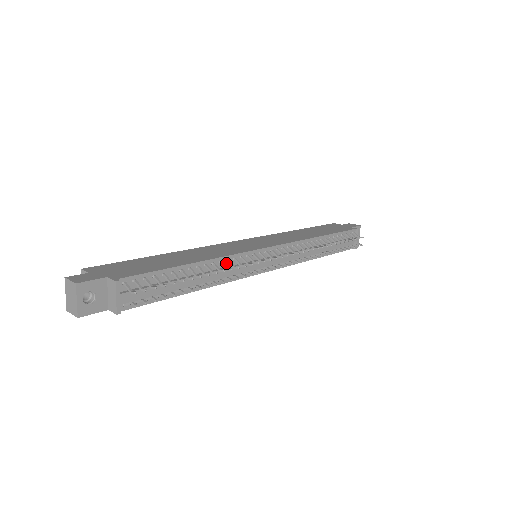
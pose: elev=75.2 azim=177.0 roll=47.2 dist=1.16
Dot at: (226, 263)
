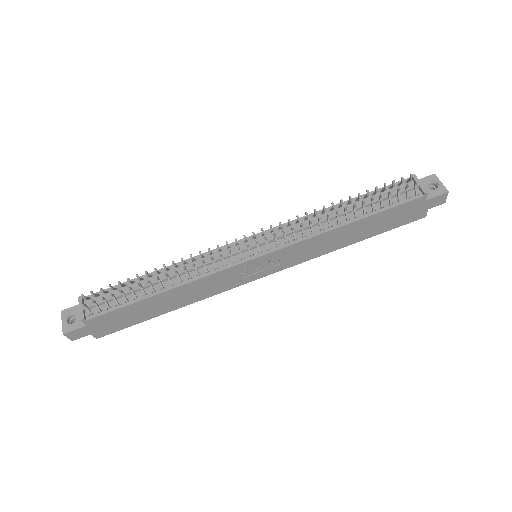
Dot at: occluded
